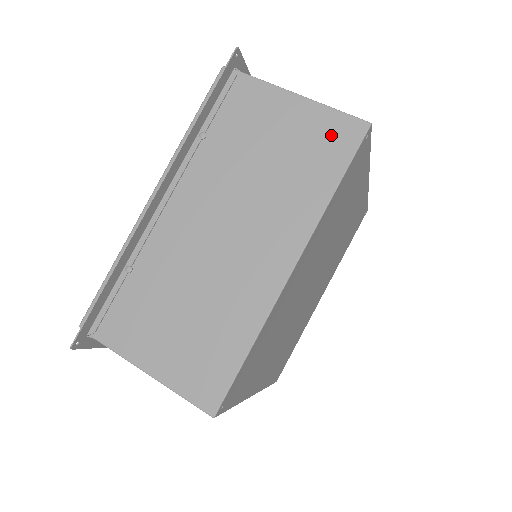
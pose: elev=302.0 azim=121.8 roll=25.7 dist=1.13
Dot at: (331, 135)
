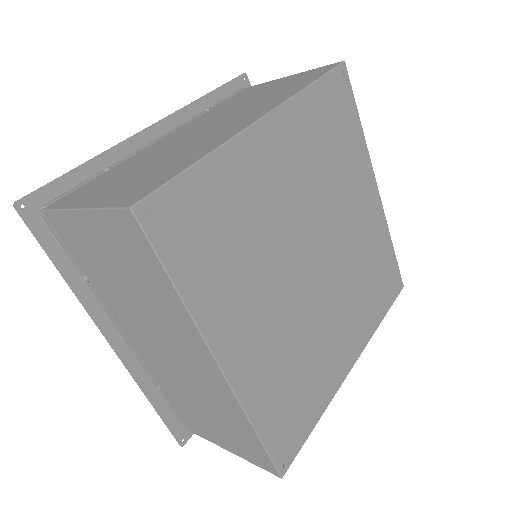
Dot at: (310, 74)
